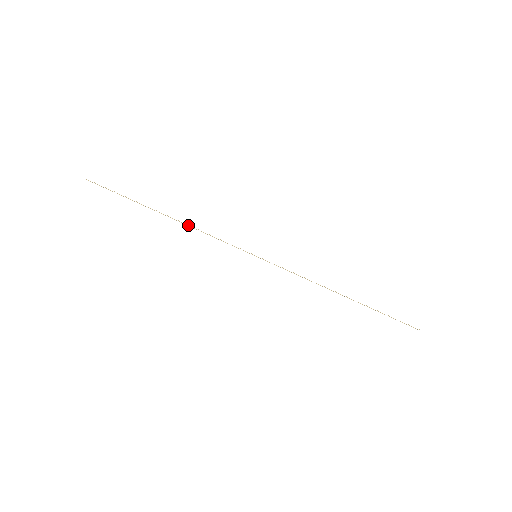
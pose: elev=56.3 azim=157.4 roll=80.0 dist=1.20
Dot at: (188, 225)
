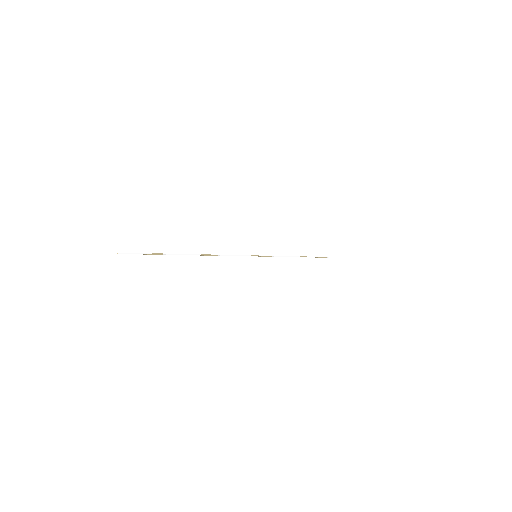
Dot at: (213, 255)
